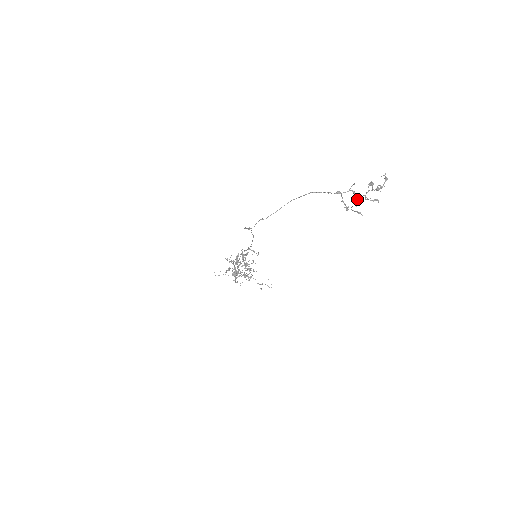
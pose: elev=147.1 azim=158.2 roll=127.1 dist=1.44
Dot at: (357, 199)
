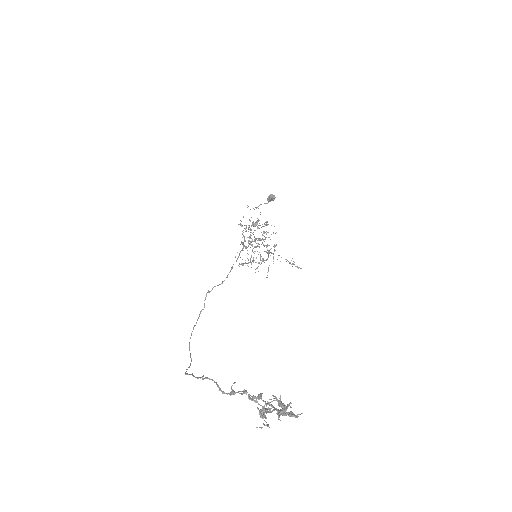
Dot at: occluded
